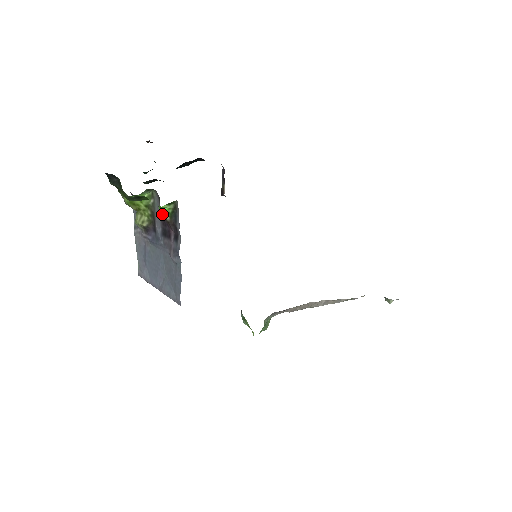
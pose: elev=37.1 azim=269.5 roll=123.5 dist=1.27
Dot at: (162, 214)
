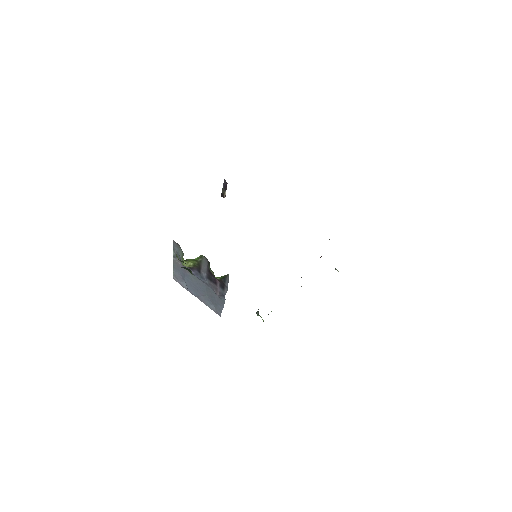
Dot at: (211, 273)
